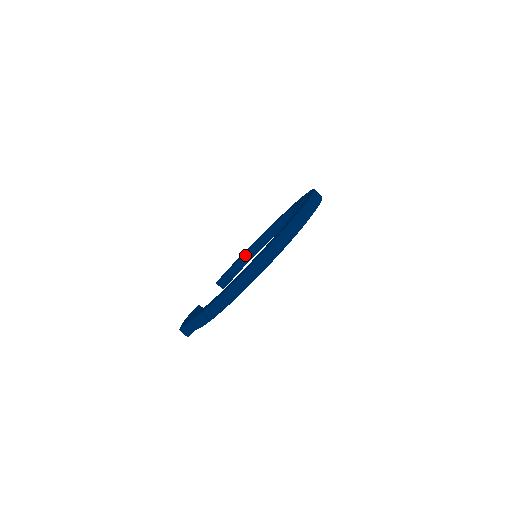
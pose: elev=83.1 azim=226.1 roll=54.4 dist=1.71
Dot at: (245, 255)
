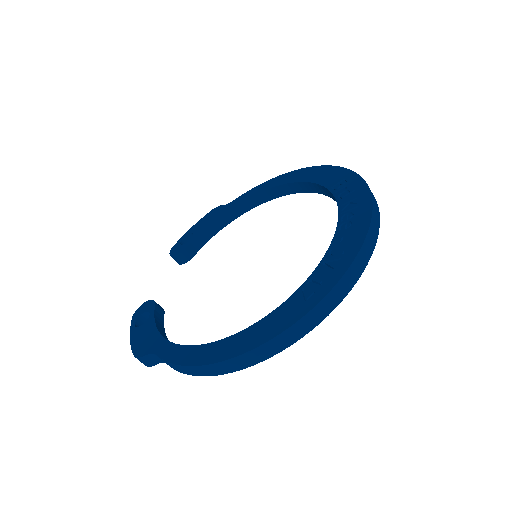
Dot at: (216, 222)
